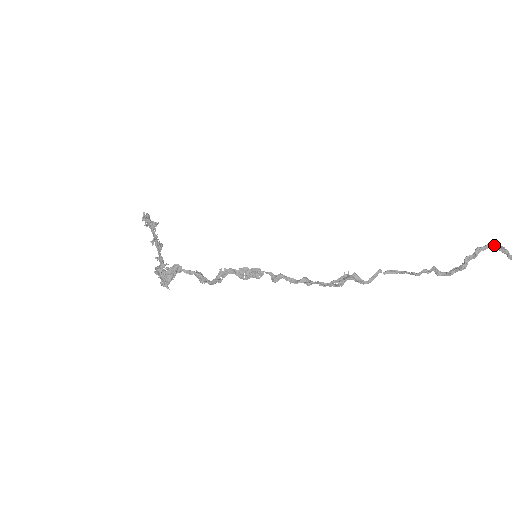
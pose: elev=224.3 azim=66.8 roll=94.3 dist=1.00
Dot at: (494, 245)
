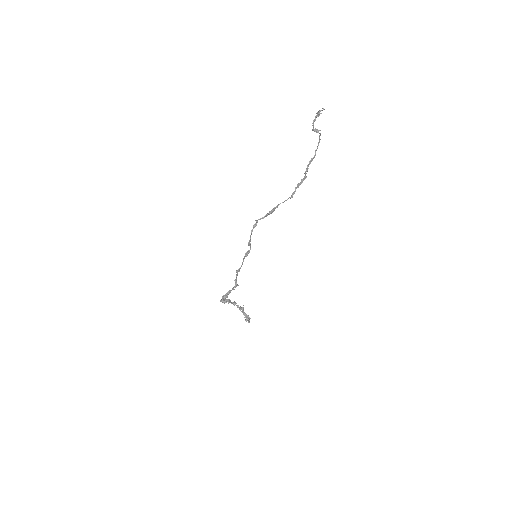
Dot at: (318, 143)
